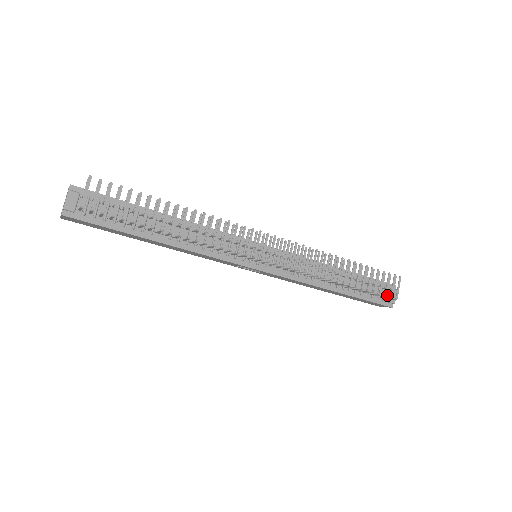
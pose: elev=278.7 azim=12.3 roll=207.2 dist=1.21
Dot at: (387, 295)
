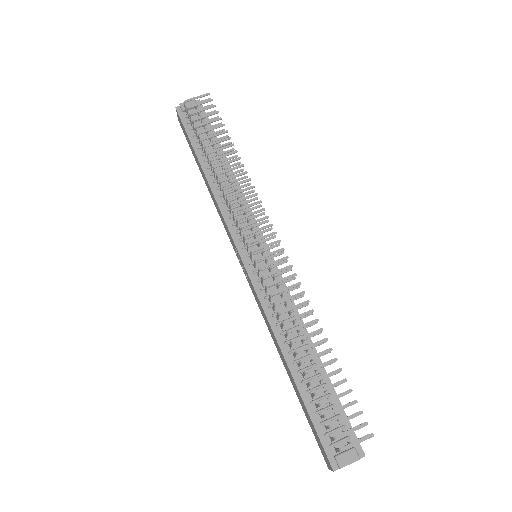
Dot at: occluded
